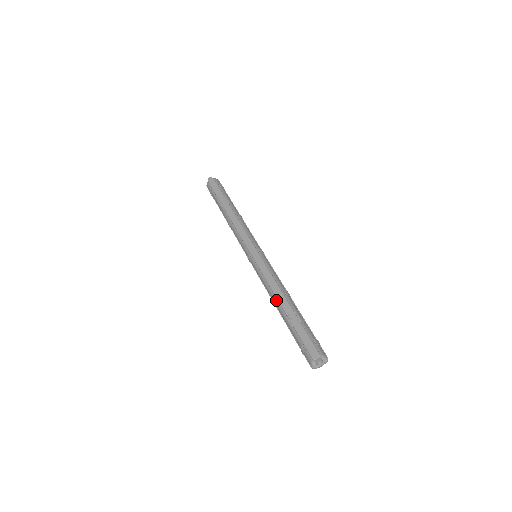
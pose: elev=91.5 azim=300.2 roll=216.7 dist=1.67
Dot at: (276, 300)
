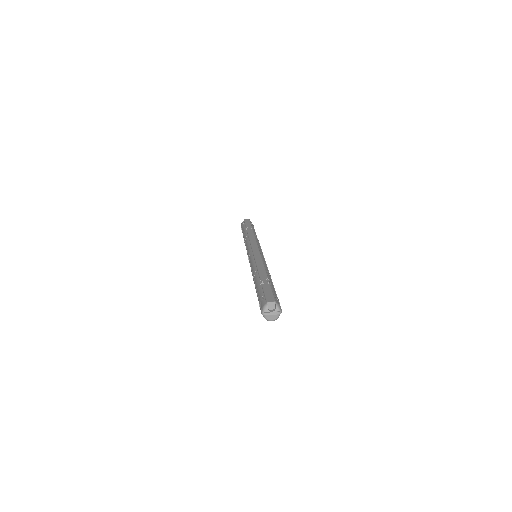
Dot at: (257, 272)
